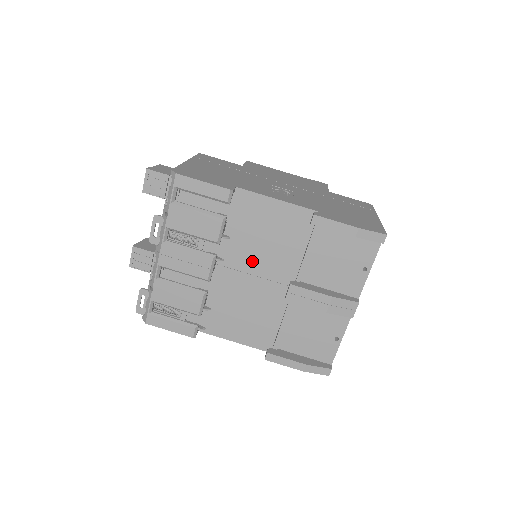
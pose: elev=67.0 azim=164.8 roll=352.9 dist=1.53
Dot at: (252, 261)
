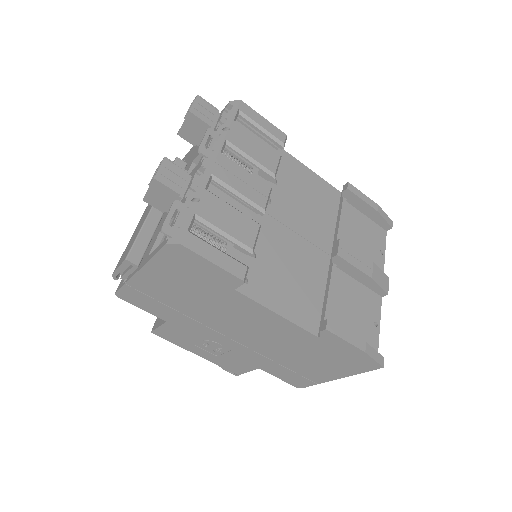
Dot at: (294, 217)
